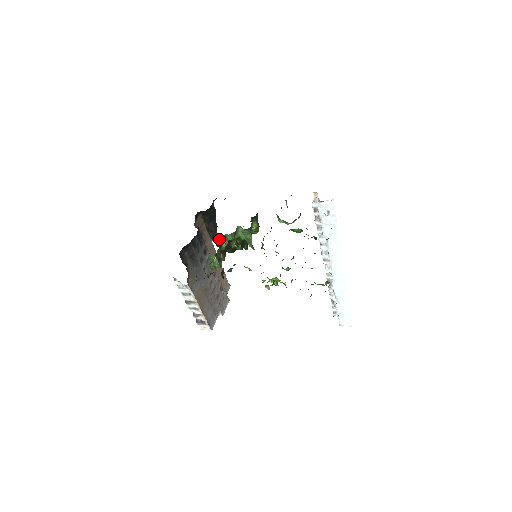
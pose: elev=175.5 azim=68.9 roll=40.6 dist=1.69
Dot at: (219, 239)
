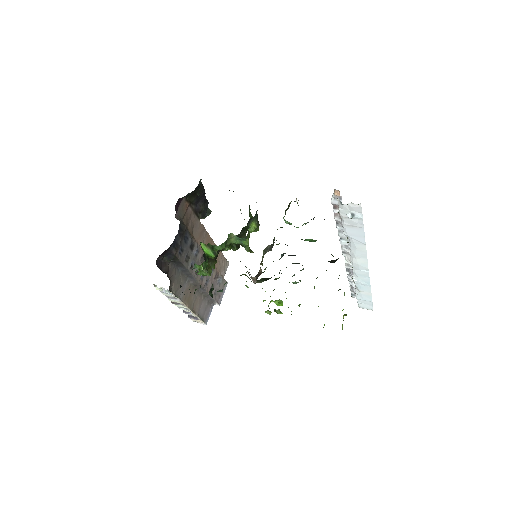
Dot at: (205, 248)
